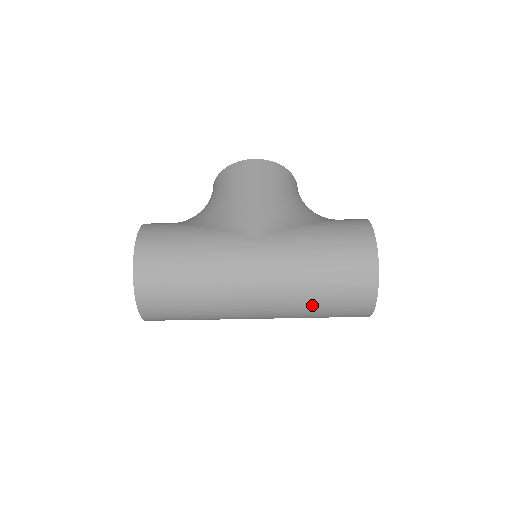
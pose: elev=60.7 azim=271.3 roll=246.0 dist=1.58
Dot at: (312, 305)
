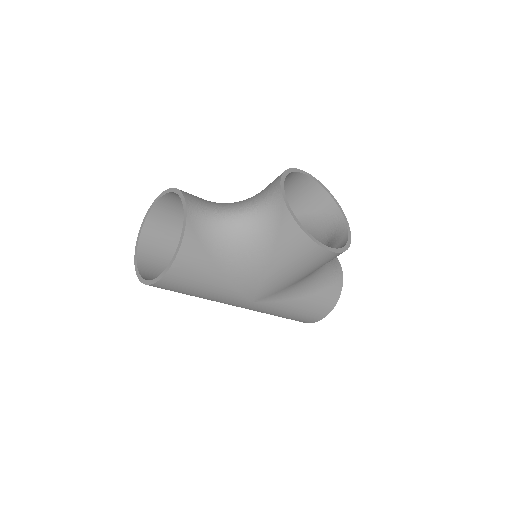
Dot at: occluded
